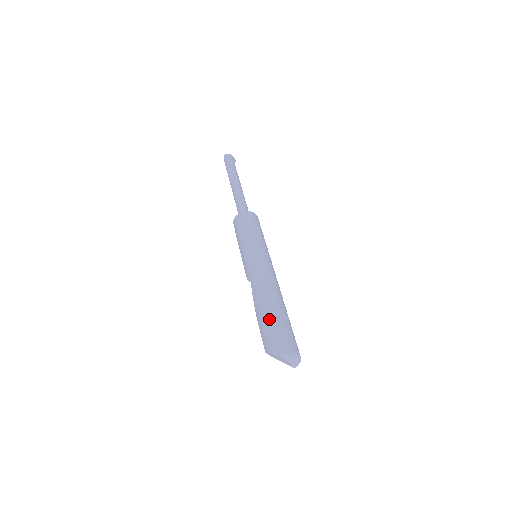
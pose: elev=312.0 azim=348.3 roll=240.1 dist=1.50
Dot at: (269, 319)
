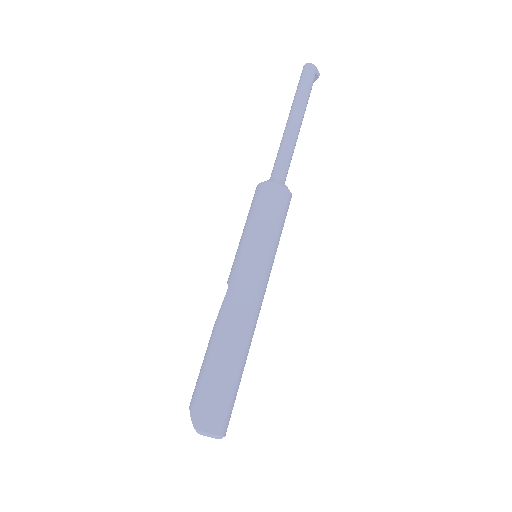
Dot at: (212, 370)
